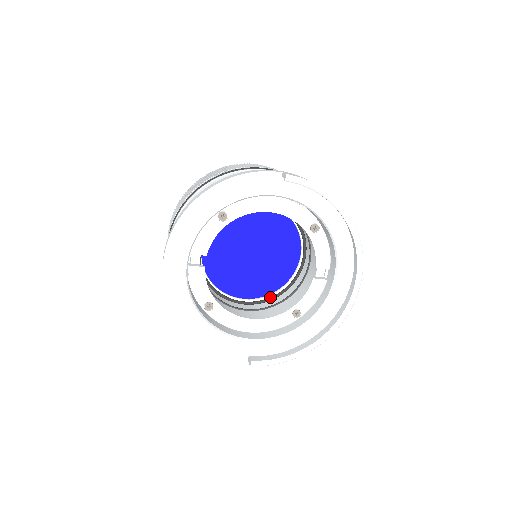
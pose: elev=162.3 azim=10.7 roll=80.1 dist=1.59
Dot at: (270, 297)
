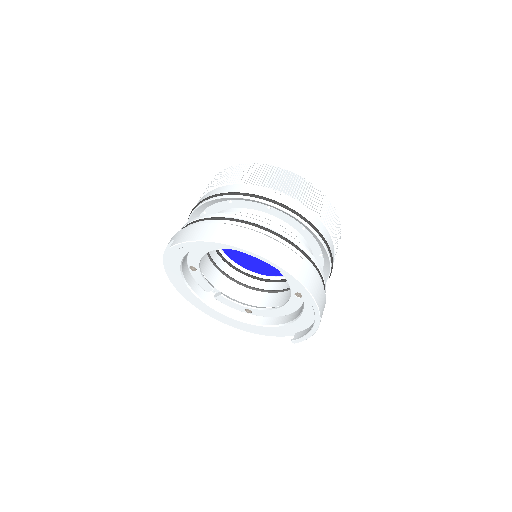
Dot at: occluded
